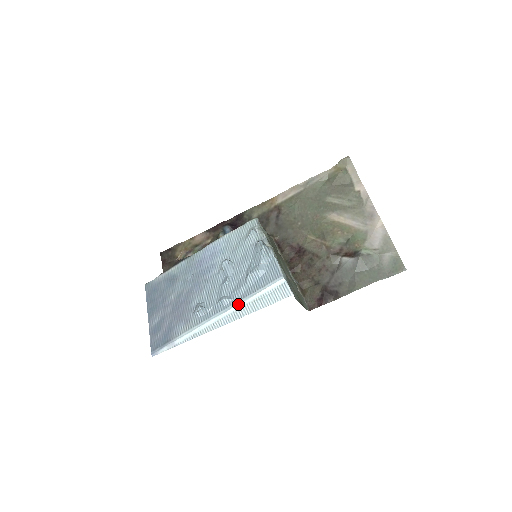
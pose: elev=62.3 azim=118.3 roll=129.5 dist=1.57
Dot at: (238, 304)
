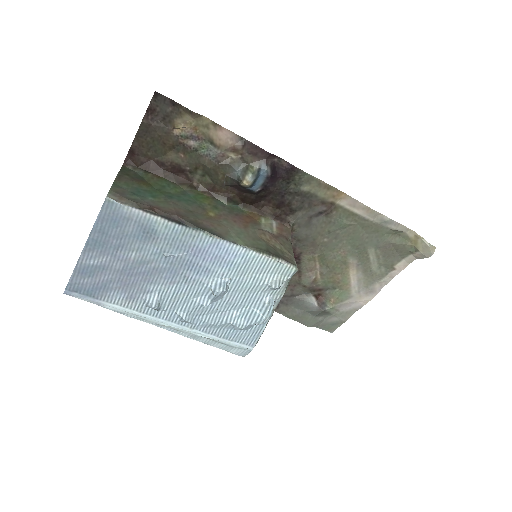
Dot at: (195, 333)
